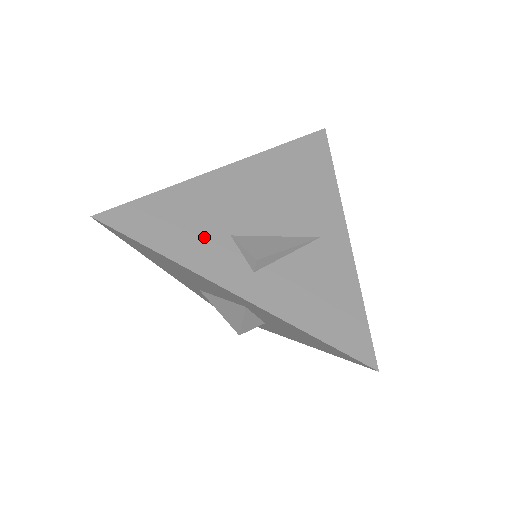
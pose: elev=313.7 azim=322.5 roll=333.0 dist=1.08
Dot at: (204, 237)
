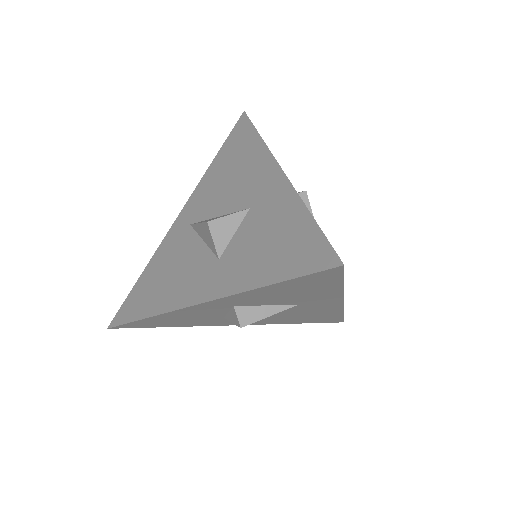
Dot at: occluded
